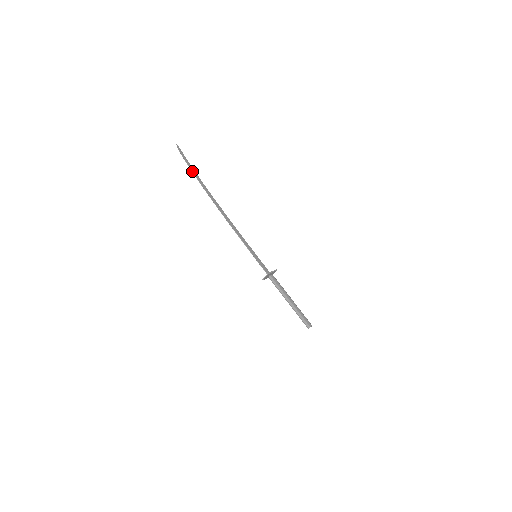
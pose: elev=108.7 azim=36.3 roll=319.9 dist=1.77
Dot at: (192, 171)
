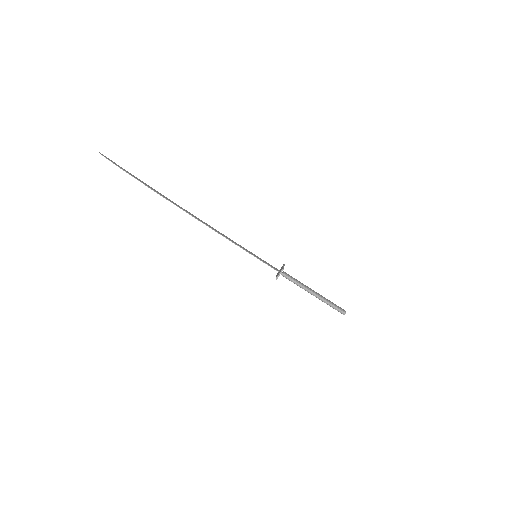
Dot at: (136, 178)
